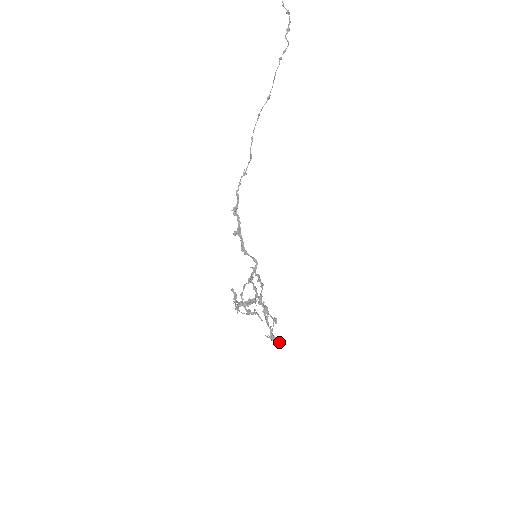
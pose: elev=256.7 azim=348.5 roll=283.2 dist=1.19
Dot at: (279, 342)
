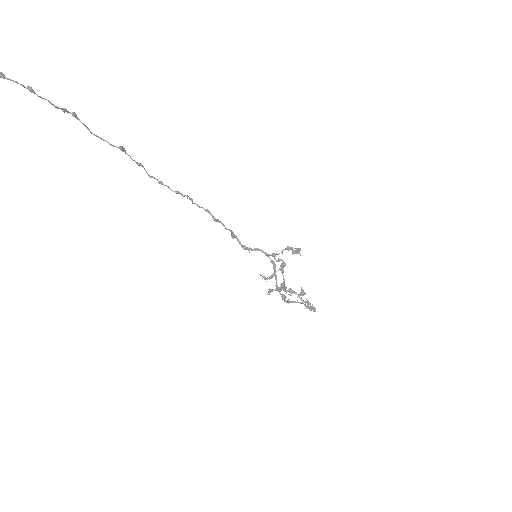
Dot at: (312, 309)
